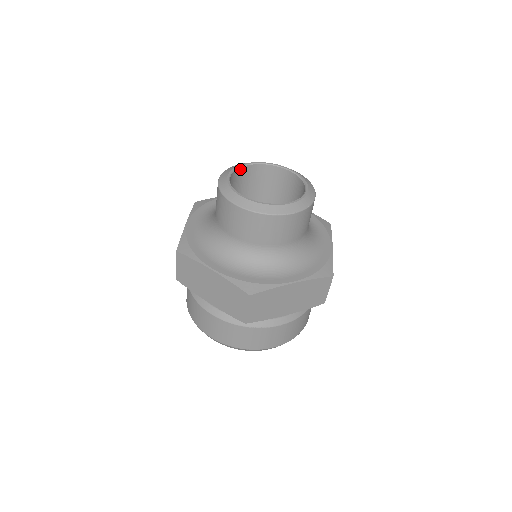
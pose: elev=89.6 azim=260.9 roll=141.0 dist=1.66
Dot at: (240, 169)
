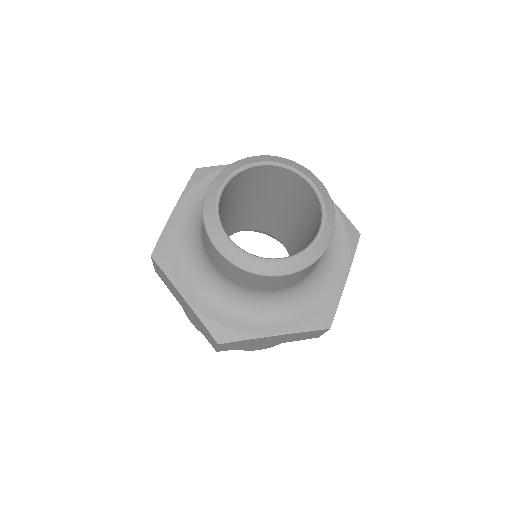
Dot at: (243, 171)
